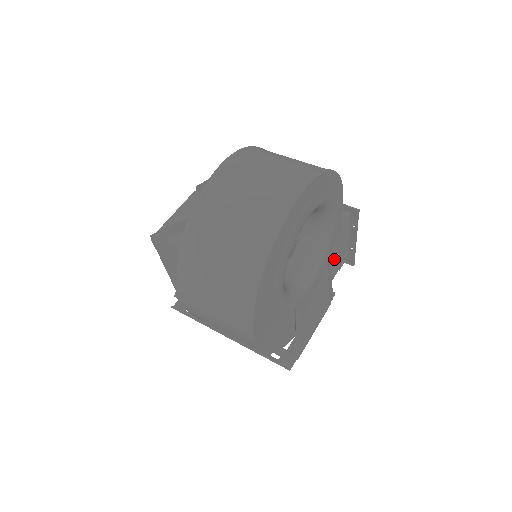
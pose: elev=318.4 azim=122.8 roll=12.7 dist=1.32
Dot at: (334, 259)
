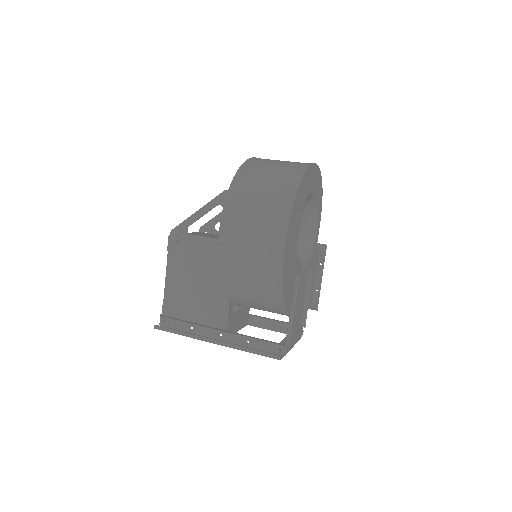
Dot at: occluded
